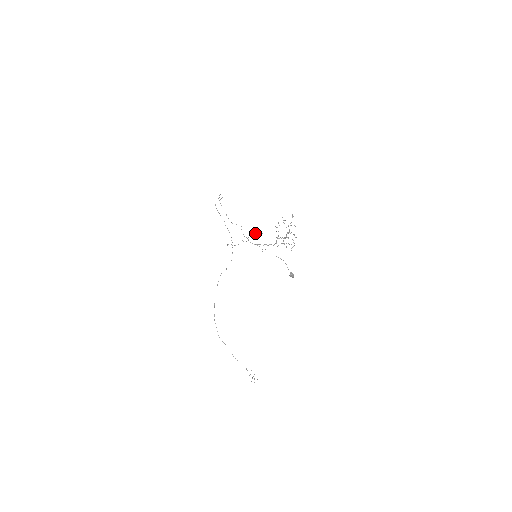
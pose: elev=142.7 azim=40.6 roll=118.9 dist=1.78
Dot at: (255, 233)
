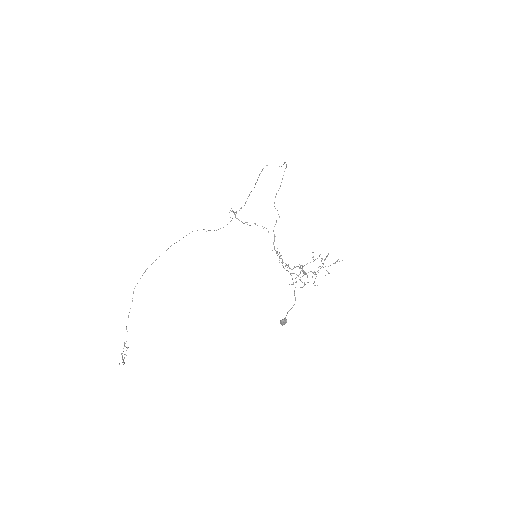
Dot at: (264, 227)
